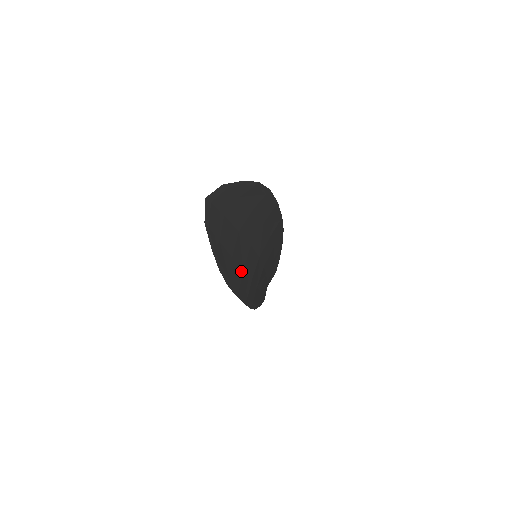
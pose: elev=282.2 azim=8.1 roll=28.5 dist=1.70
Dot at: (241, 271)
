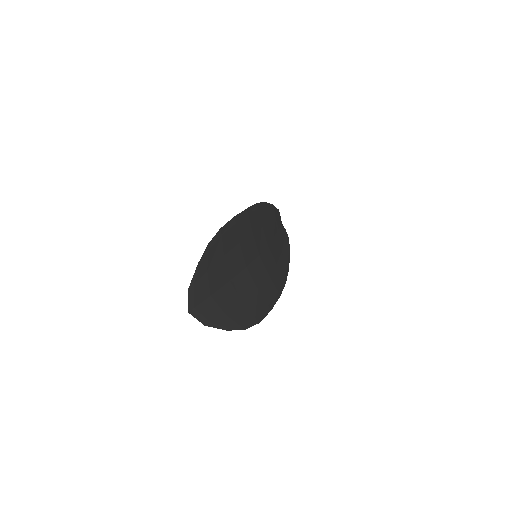
Dot at: (257, 293)
